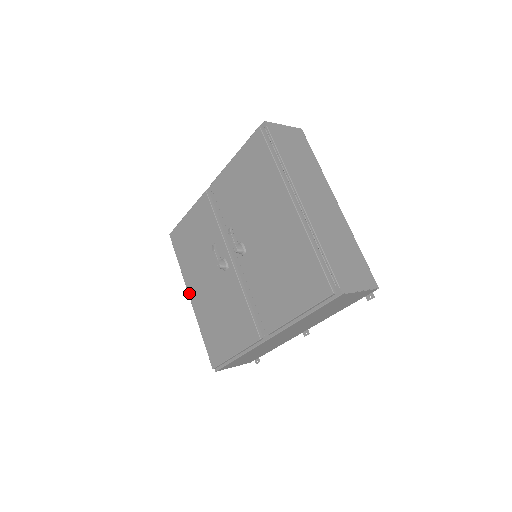
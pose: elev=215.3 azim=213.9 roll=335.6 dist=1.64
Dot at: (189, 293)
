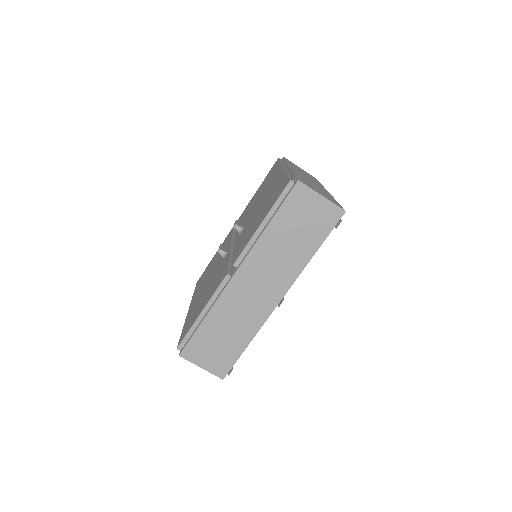
Dot at: occluded
